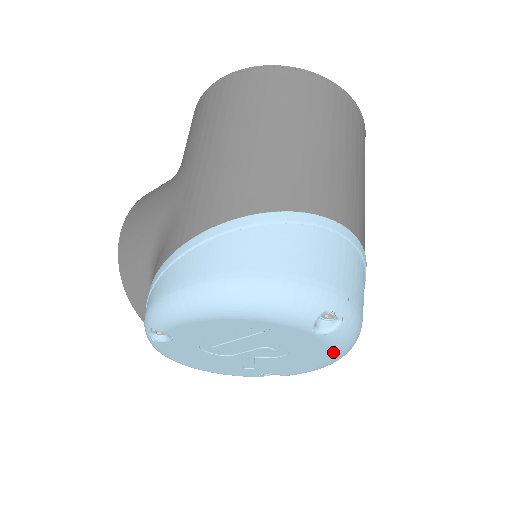
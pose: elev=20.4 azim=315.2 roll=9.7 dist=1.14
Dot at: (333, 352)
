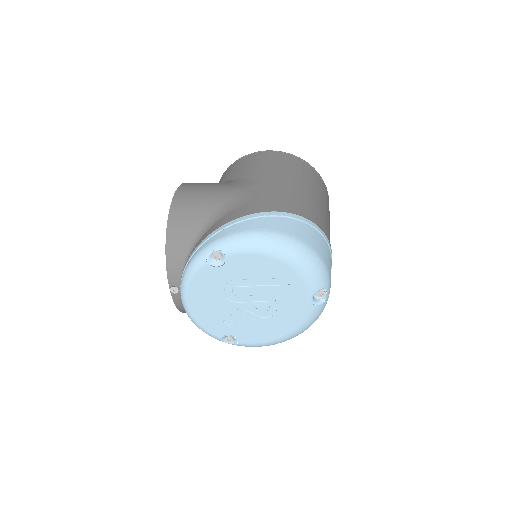
Dot at: (299, 326)
